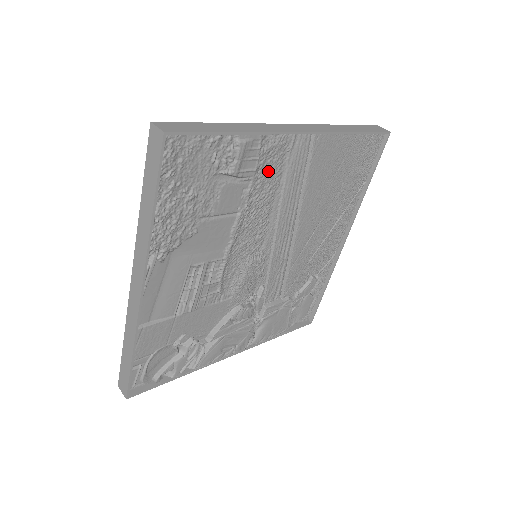
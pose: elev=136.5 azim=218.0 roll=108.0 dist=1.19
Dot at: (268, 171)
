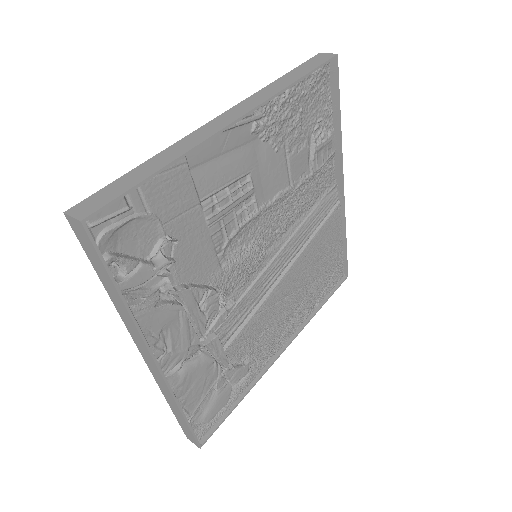
Dot at: (316, 185)
